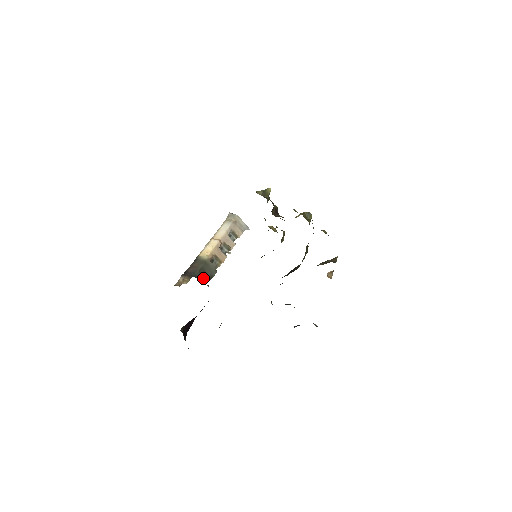
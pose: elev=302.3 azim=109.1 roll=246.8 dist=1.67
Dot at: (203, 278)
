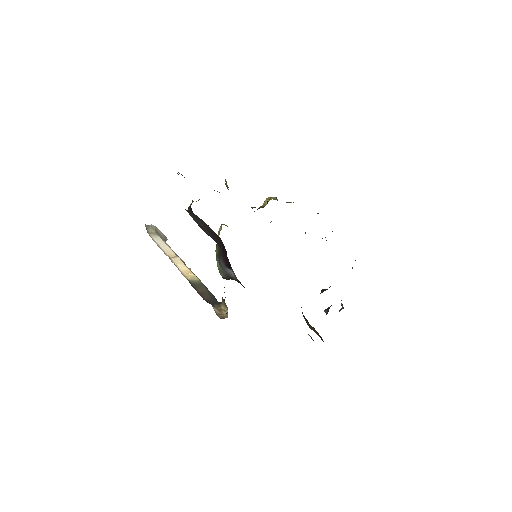
Dot at: occluded
